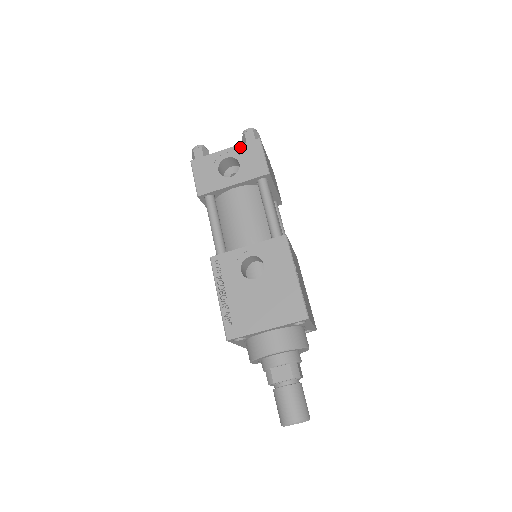
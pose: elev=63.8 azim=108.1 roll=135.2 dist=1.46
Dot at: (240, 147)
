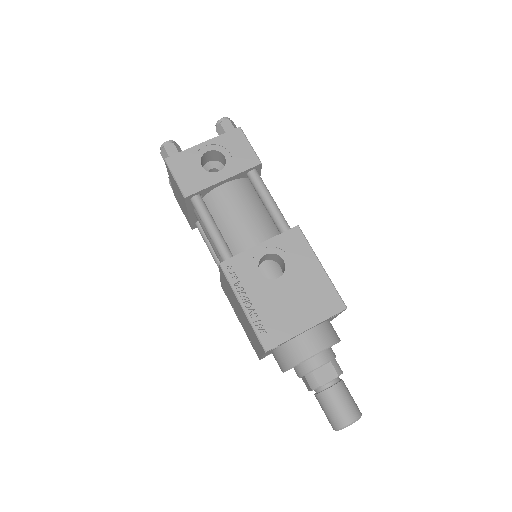
Dot at: (220, 138)
